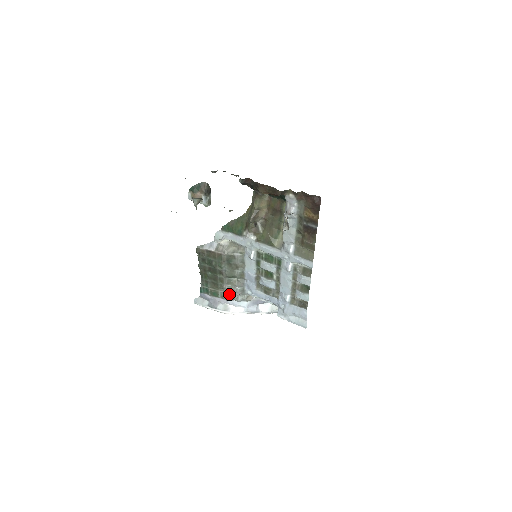
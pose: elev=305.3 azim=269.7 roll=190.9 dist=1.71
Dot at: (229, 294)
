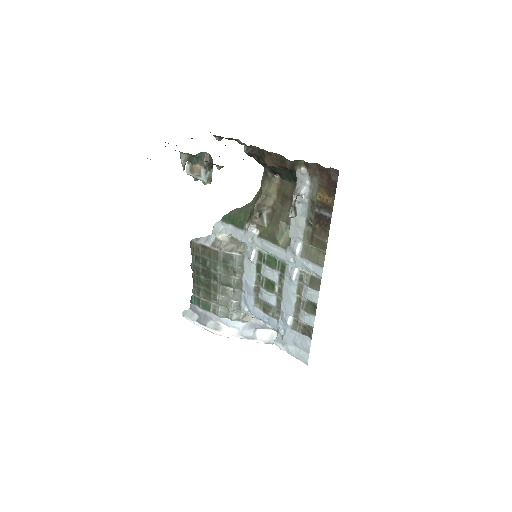
Dot at: (222, 309)
